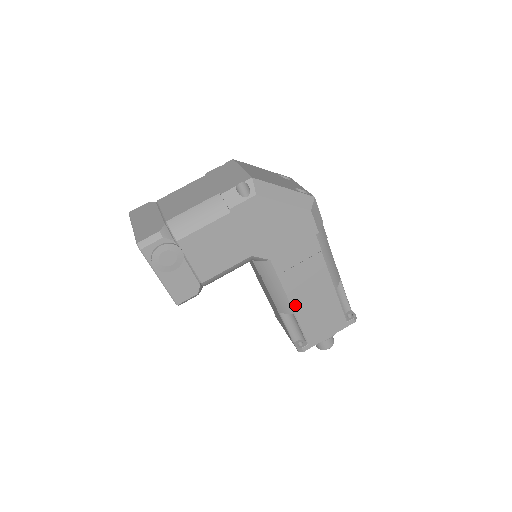
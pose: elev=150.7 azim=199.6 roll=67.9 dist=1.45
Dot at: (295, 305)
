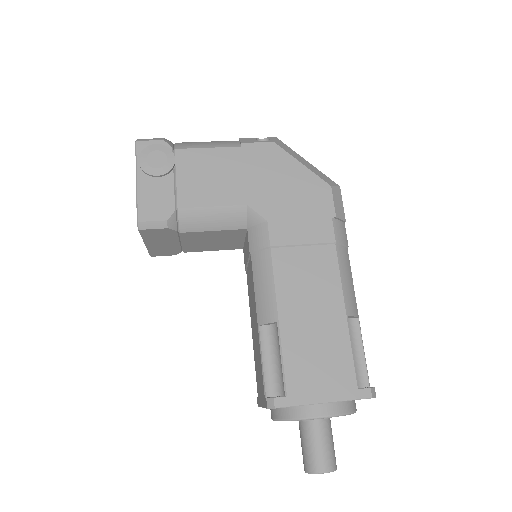
Dot at: (283, 308)
